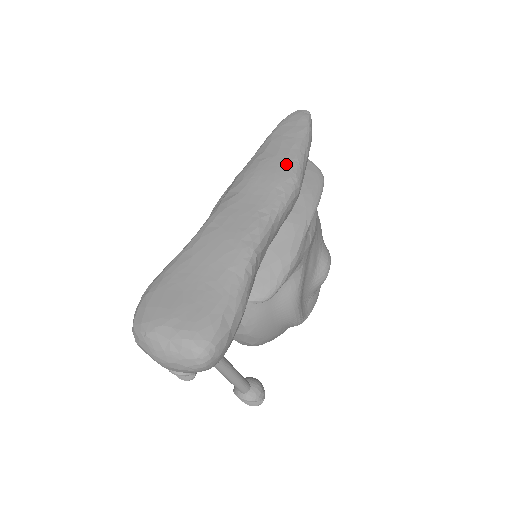
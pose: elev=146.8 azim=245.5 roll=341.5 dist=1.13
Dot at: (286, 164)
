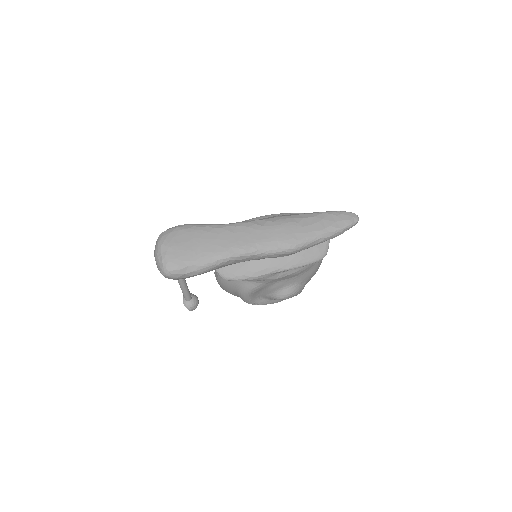
Dot at: (299, 236)
